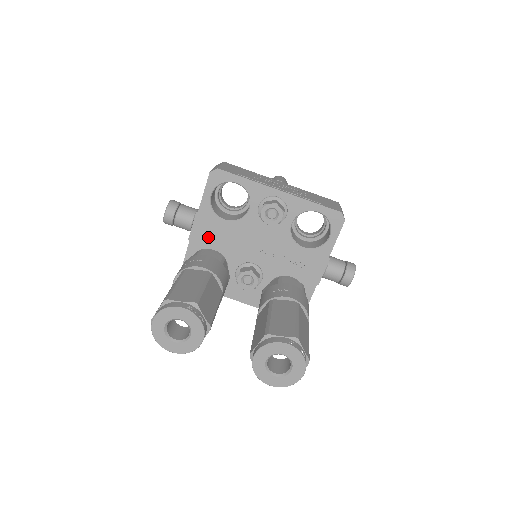
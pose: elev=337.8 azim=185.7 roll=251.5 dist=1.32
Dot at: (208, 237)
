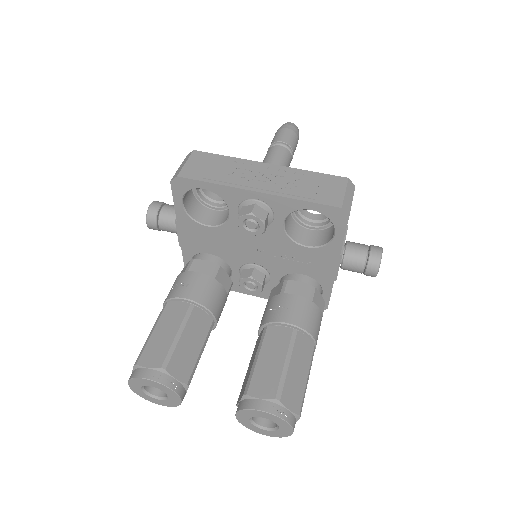
Dot at: (198, 243)
